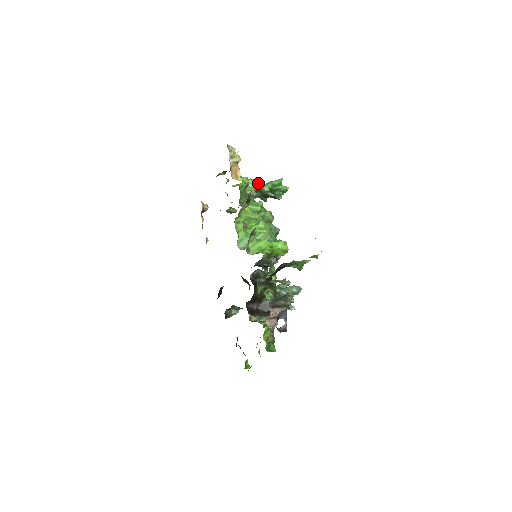
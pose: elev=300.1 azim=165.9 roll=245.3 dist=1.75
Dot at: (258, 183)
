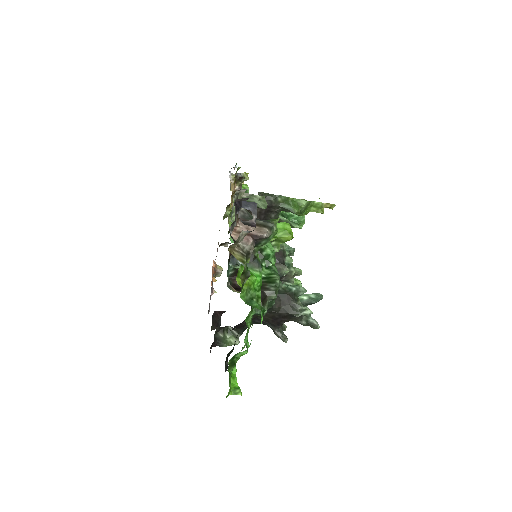
Dot at: occluded
